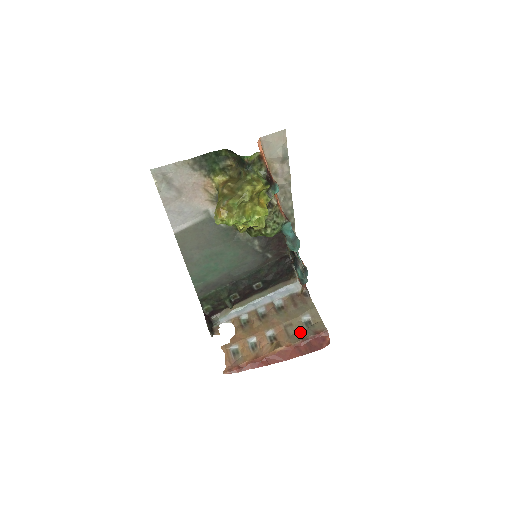
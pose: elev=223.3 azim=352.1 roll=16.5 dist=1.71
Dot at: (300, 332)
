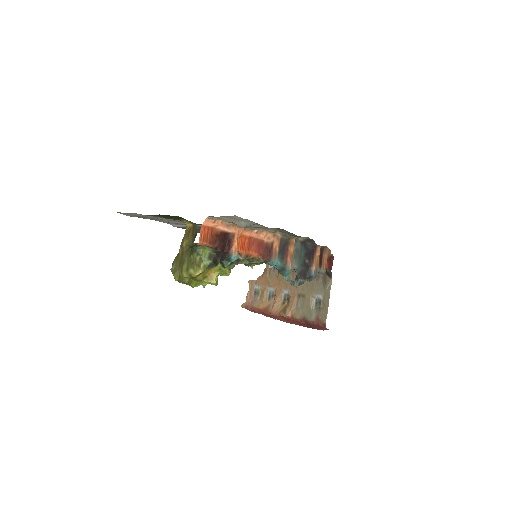
Dot at: (307, 309)
